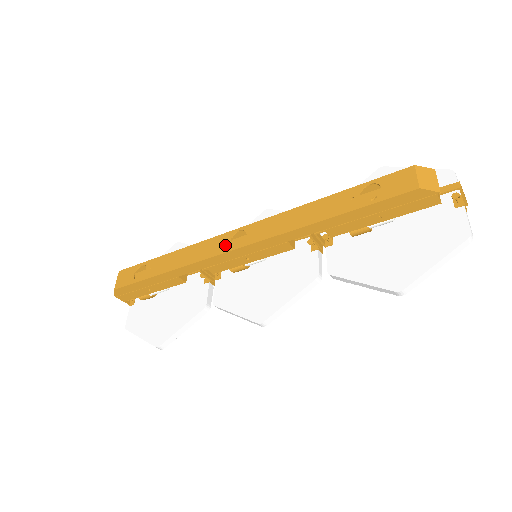
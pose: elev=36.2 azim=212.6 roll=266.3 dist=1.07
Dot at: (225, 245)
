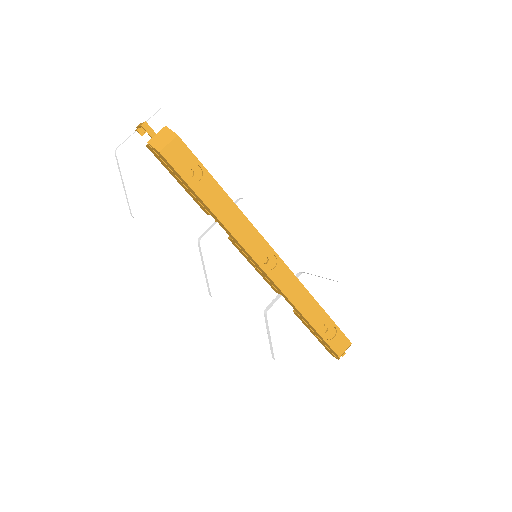
Dot at: (260, 255)
